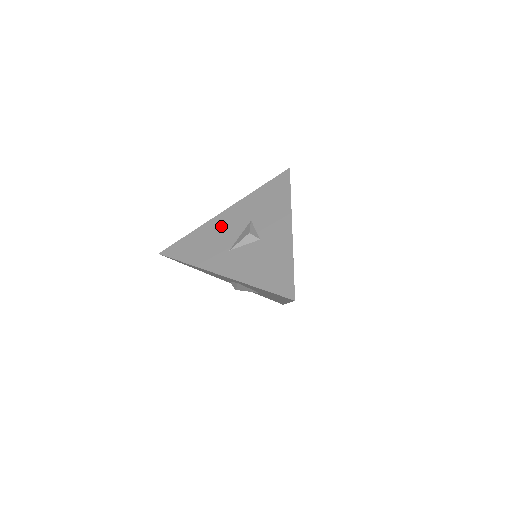
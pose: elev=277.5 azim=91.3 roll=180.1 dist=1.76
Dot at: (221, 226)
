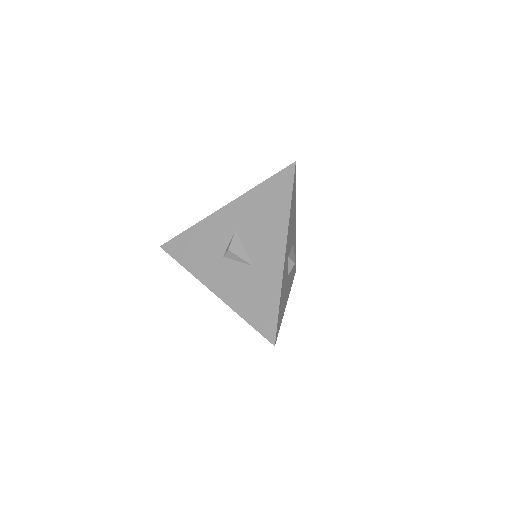
Dot at: occluded
